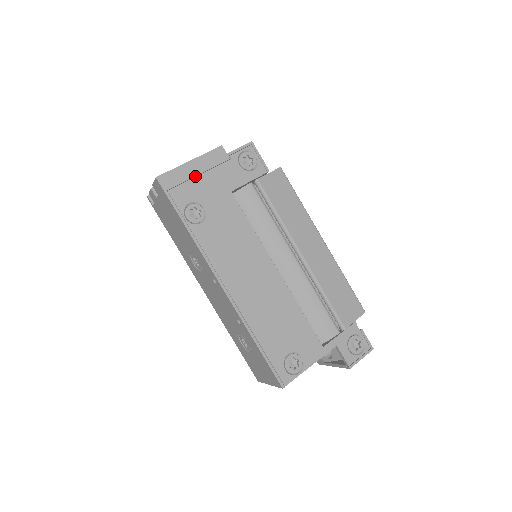
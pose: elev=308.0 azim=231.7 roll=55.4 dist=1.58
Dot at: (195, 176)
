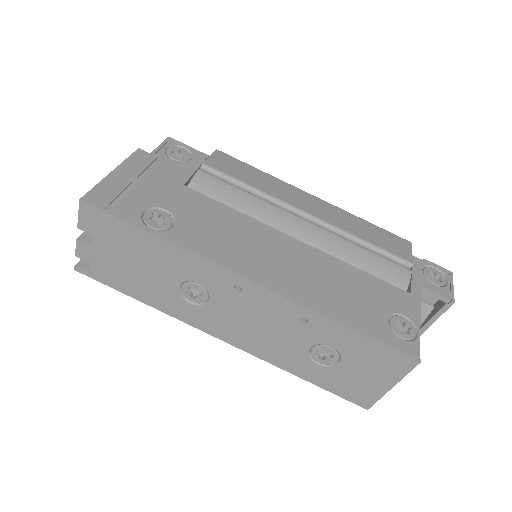
Dot at: (129, 184)
